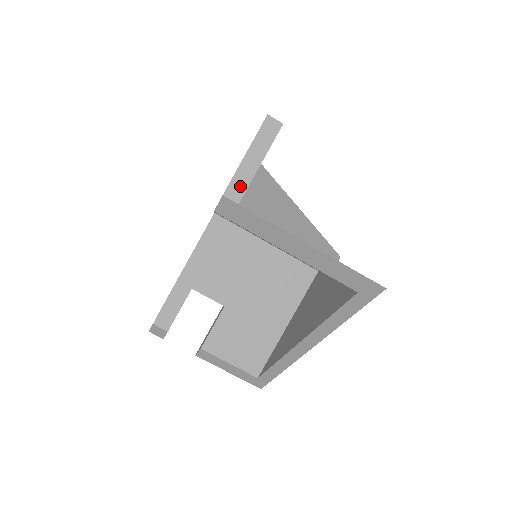
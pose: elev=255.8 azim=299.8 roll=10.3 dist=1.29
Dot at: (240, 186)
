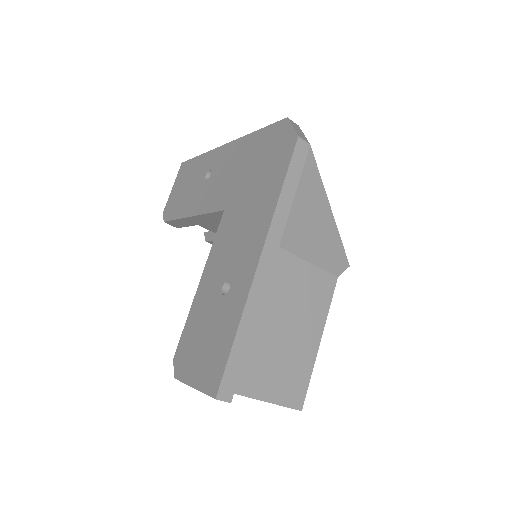
Dot at: occluded
